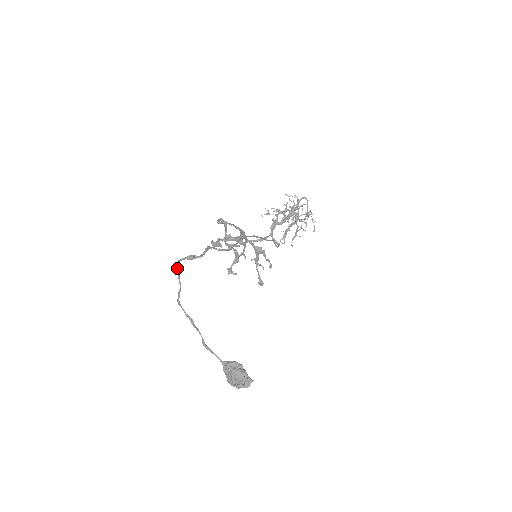
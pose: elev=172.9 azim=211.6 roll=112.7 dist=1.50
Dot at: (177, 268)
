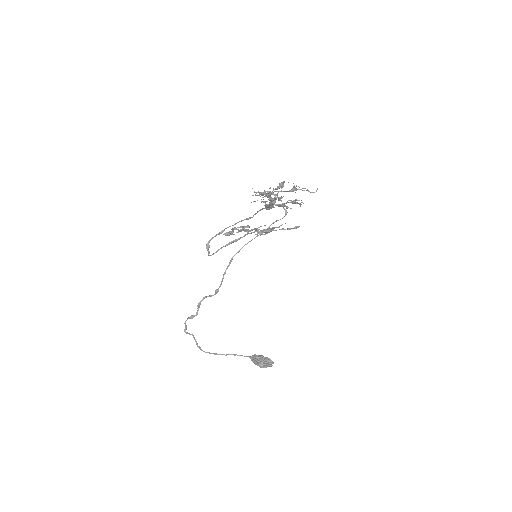
Dot at: (185, 332)
